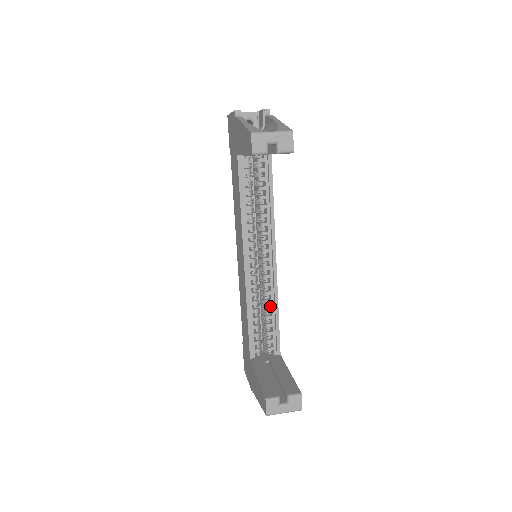
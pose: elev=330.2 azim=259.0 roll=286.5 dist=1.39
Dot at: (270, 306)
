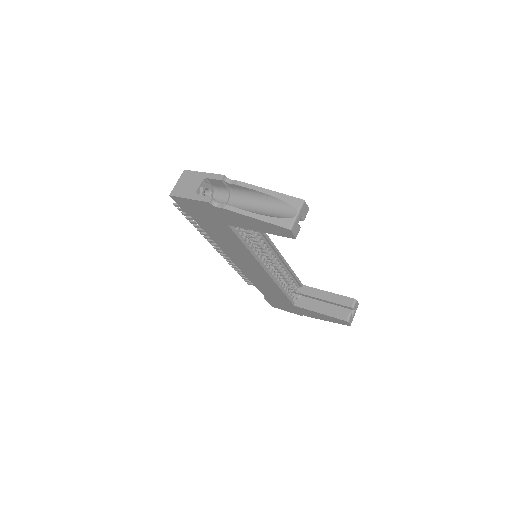
Dot at: (284, 271)
